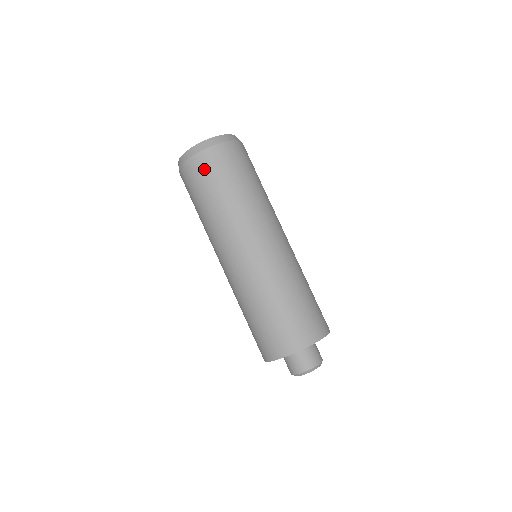
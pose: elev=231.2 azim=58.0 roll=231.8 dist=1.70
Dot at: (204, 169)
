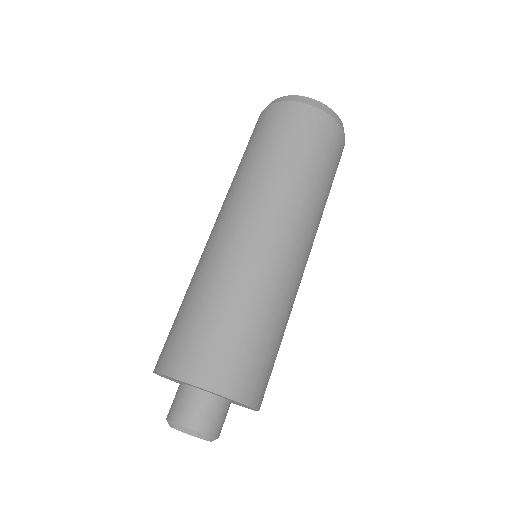
Dot at: (302, 122)
